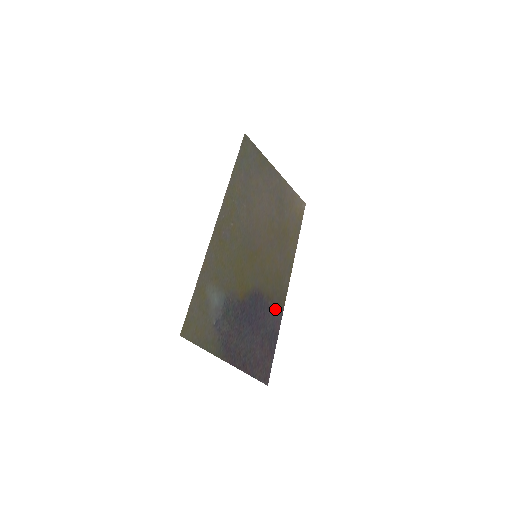
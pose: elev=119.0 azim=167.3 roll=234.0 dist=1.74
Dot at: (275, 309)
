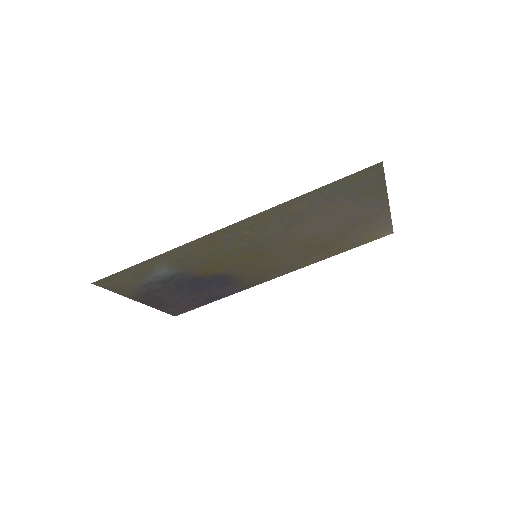
Dot at: (238, 286)
